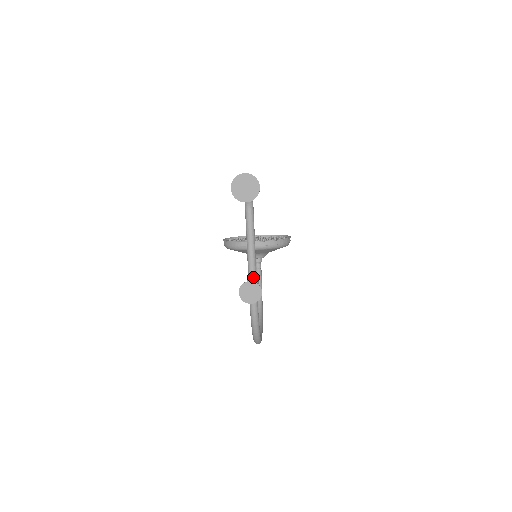
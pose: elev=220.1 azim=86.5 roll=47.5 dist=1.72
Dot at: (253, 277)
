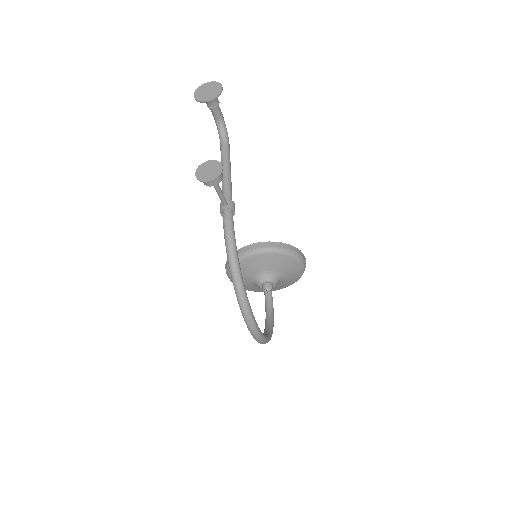
Dot at: (227, 199)
